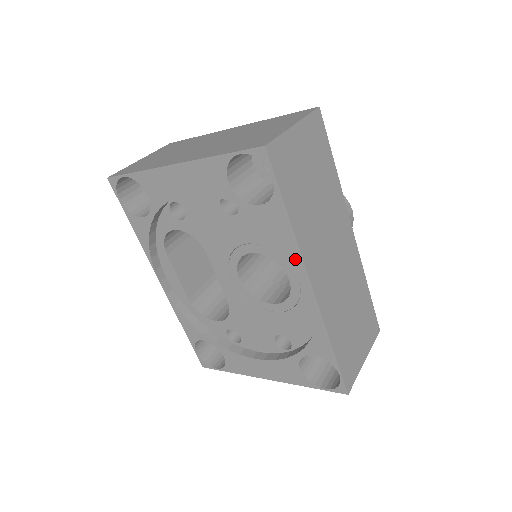
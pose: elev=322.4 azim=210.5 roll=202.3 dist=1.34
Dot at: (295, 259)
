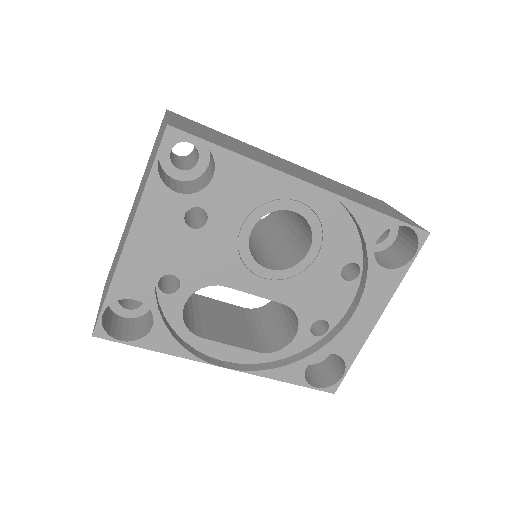
Dot at: (279, 189)
